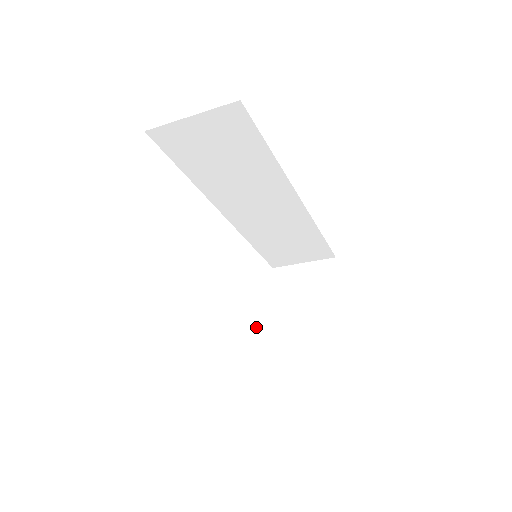
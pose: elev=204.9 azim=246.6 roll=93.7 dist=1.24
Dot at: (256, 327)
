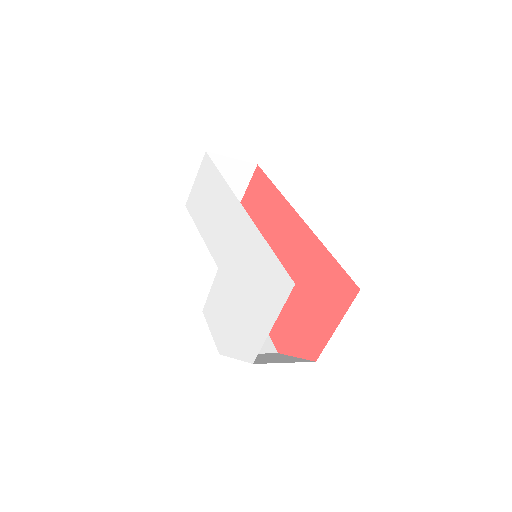
Dot at: occluded
